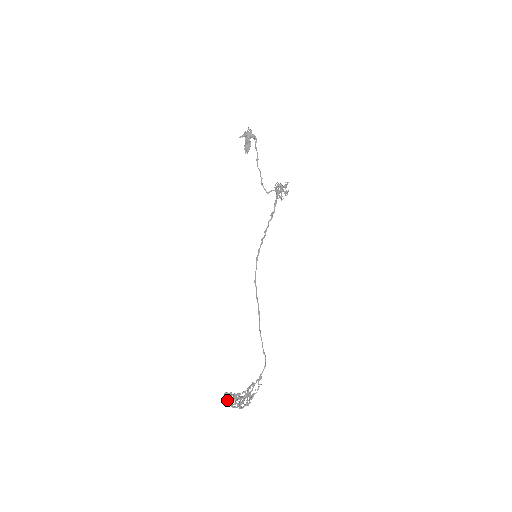
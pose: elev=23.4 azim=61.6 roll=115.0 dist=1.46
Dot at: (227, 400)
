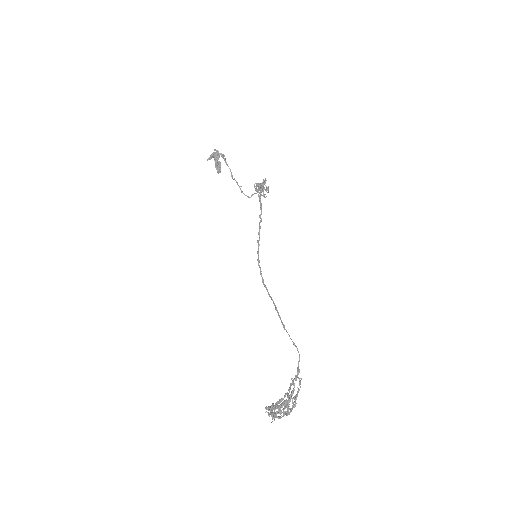
Dot at: (270, 412)
